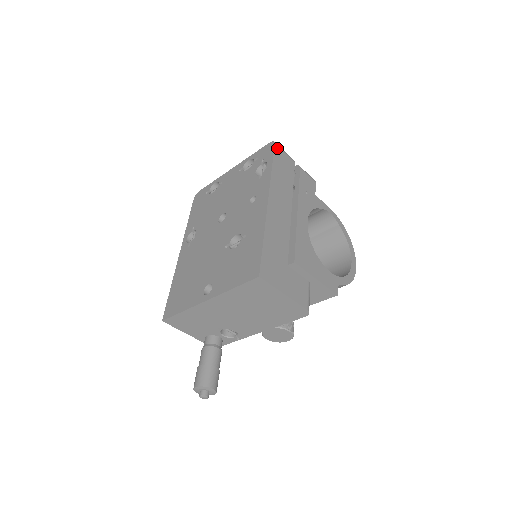
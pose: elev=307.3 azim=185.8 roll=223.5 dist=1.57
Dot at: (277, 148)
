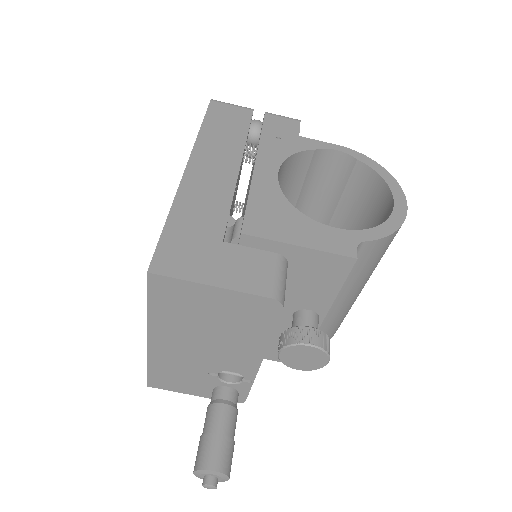
Dot at: (215, 104)
